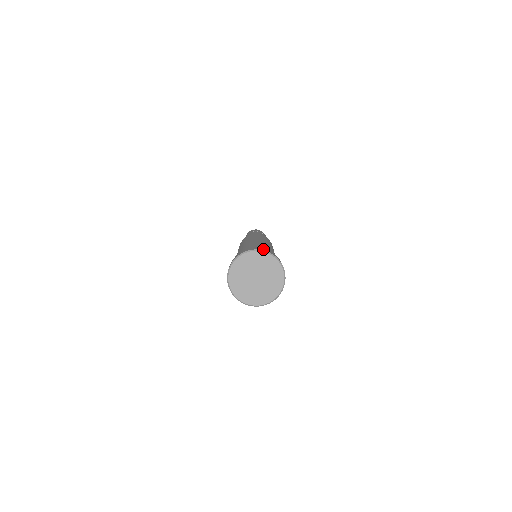
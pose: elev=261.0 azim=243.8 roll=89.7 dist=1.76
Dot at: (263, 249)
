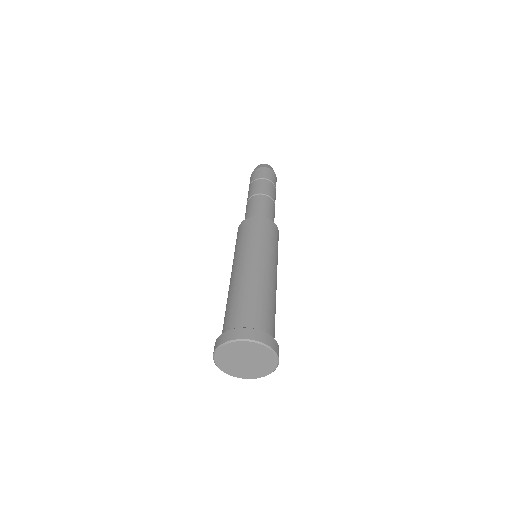
Dot at: (269, 341)
